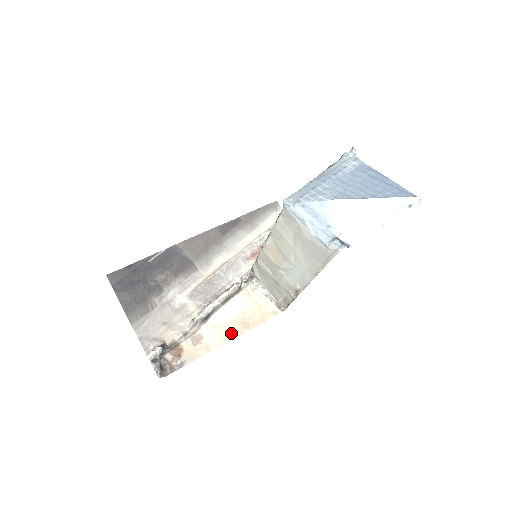
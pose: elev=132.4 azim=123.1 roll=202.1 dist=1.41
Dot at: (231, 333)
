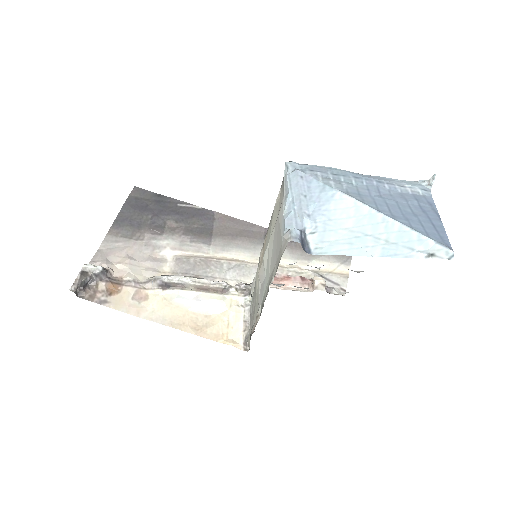
Dot at: (174, 320)
